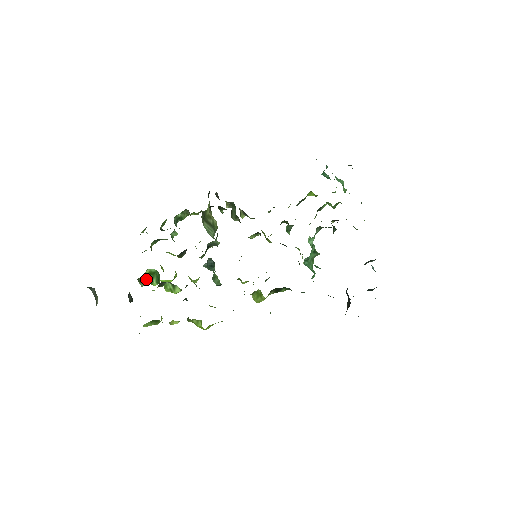
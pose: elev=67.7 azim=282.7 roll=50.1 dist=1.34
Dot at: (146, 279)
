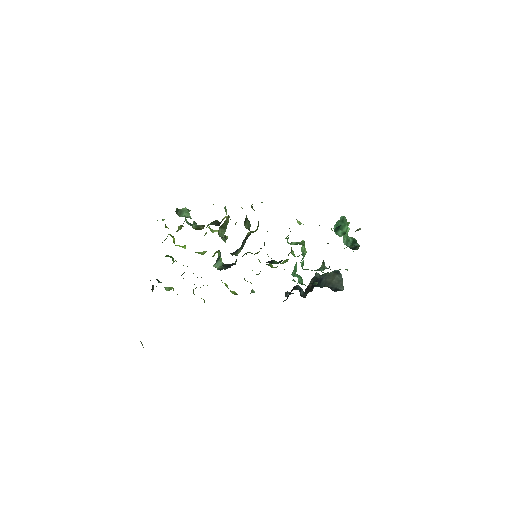
Dot at: occluded
